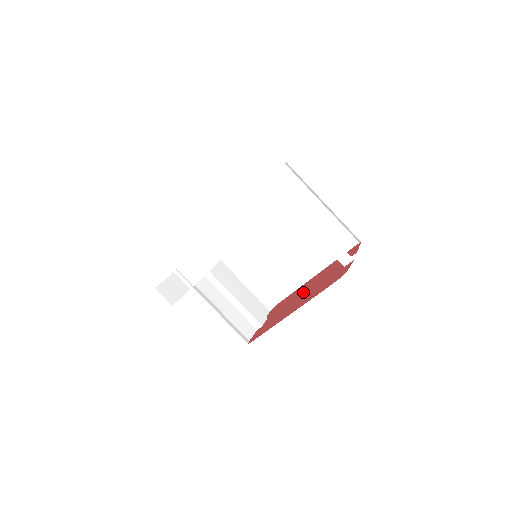
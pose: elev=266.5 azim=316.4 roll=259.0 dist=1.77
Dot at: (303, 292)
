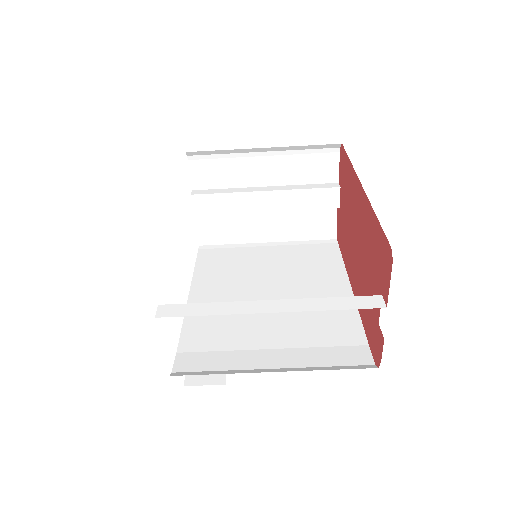
Dot at: (355, 233)
